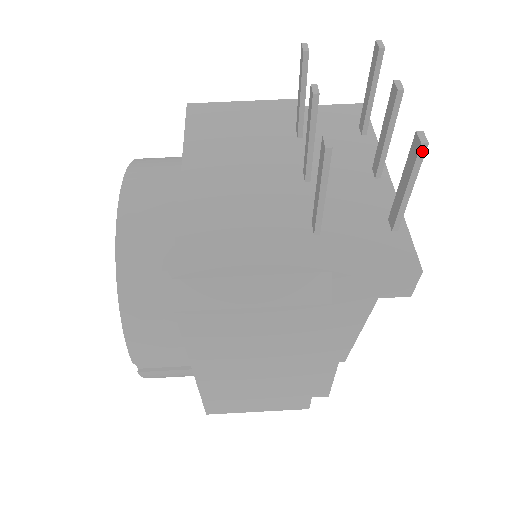
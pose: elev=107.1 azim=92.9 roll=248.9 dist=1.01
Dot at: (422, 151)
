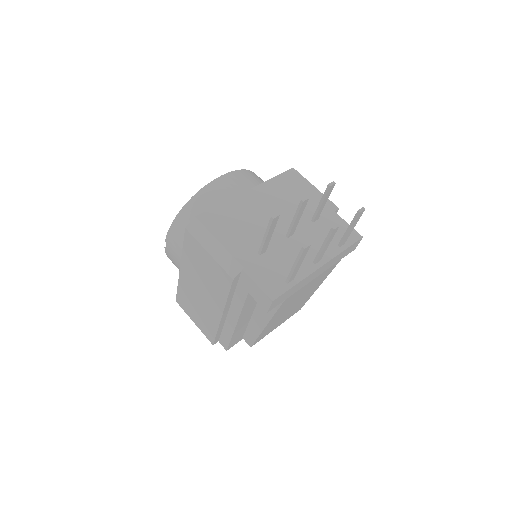
Dot at: (302, 250)
